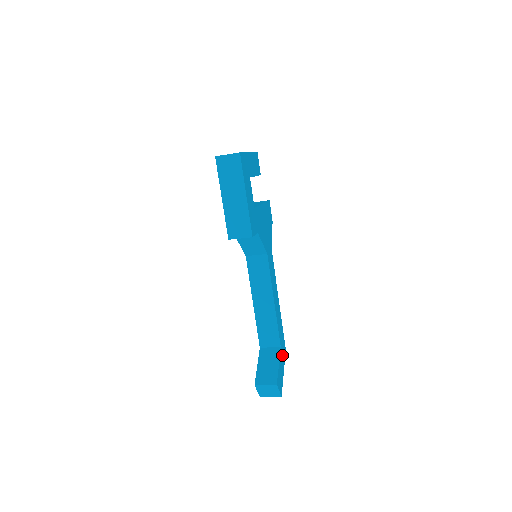
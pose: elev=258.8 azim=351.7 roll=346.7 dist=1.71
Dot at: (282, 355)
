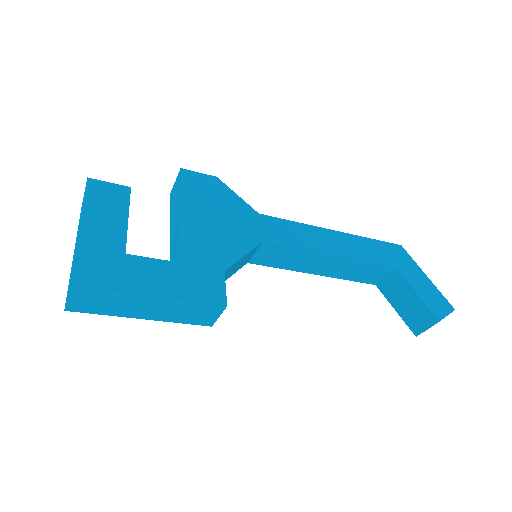
Dot at: (406, 267)
